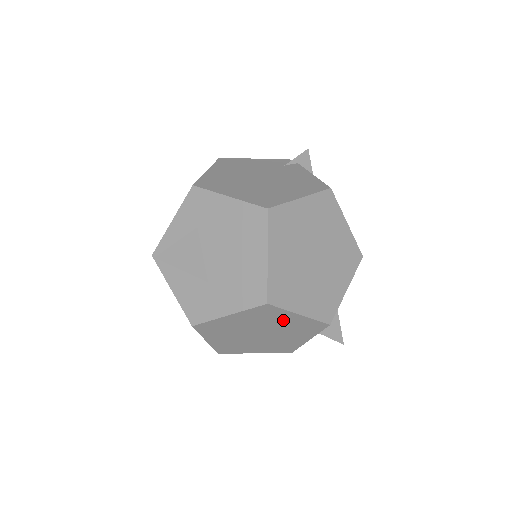
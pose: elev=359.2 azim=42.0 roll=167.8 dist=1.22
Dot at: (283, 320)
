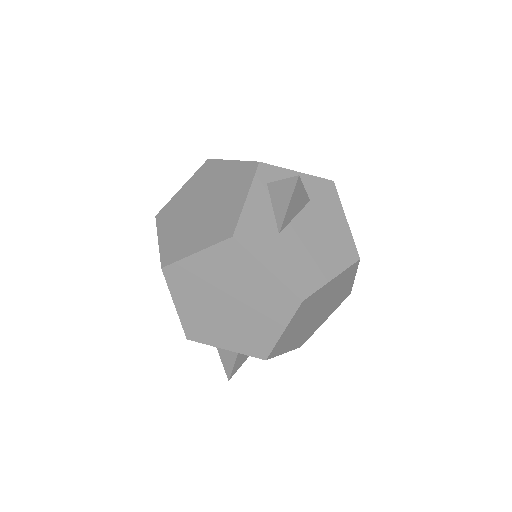
Dot at: (268, 319)
